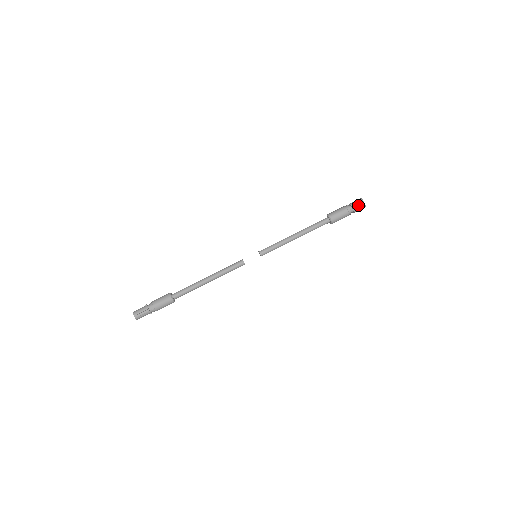
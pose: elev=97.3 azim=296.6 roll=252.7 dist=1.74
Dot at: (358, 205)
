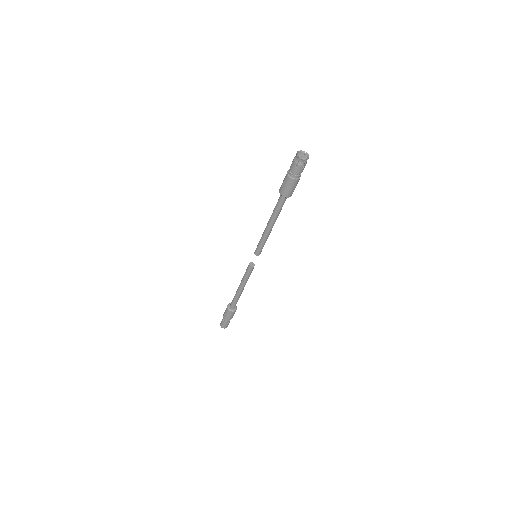
Dot at: (301, 165)
